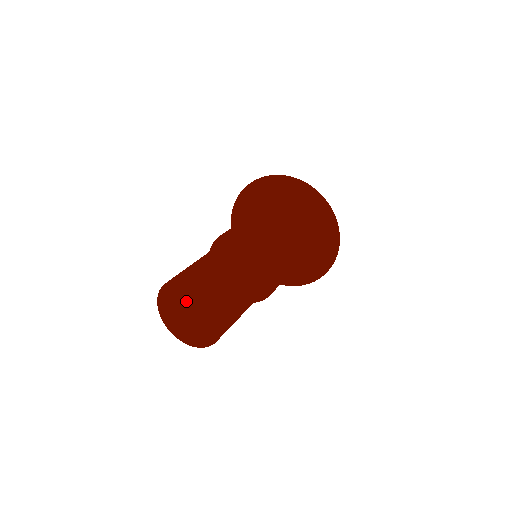
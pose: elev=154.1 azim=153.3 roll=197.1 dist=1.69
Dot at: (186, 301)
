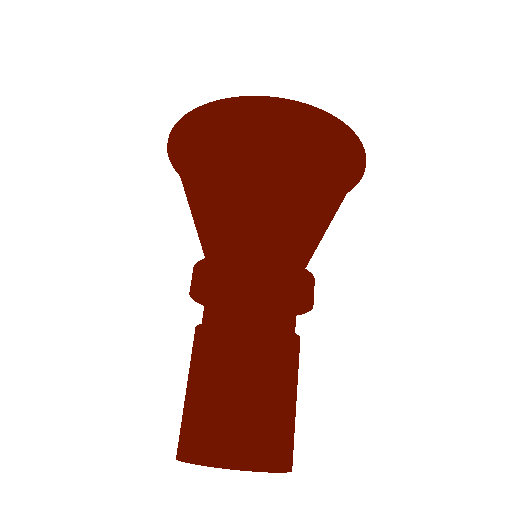
Dot at: occluded
